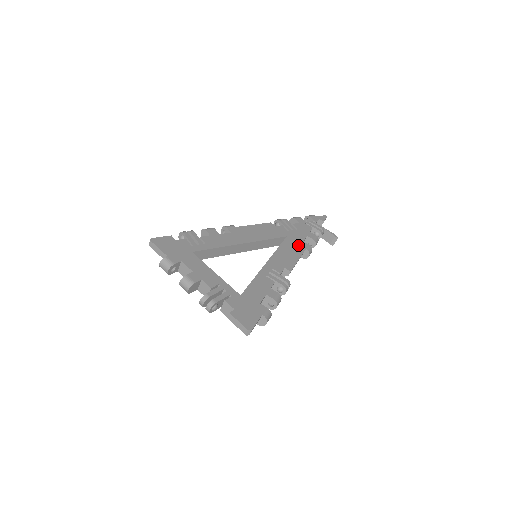
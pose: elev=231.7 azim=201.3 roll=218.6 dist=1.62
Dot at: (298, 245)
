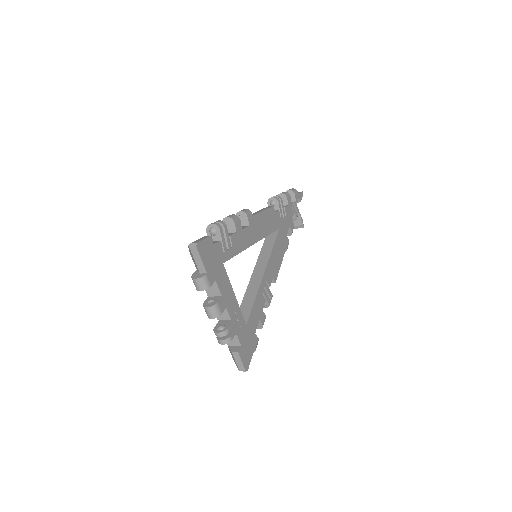
Dot at: (284, 242)
